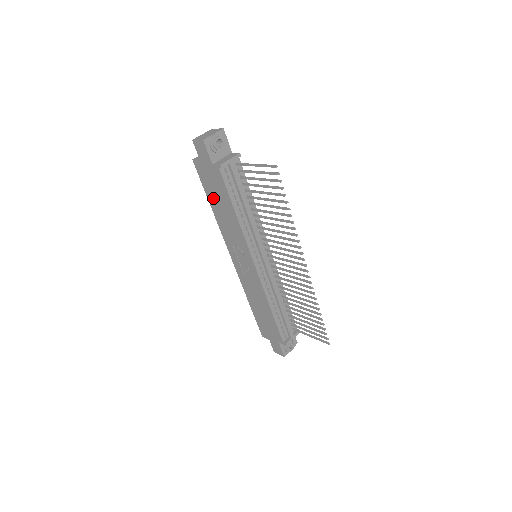
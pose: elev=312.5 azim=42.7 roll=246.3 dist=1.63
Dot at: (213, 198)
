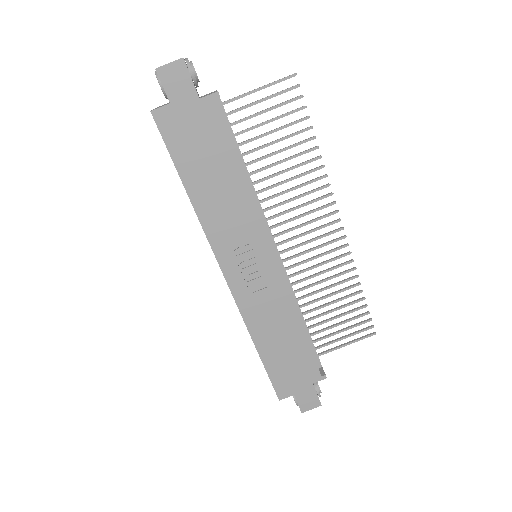
Dot at: (194, 169)
